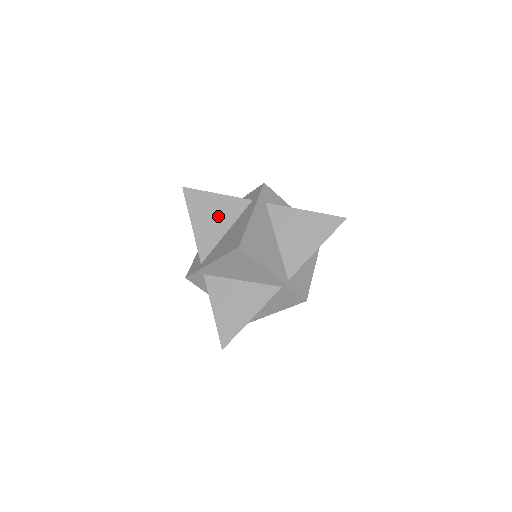
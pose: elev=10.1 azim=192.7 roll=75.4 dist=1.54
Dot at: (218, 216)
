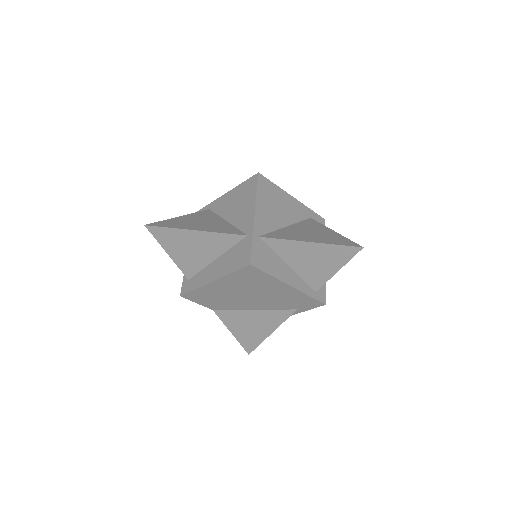
Dot at: occluded
